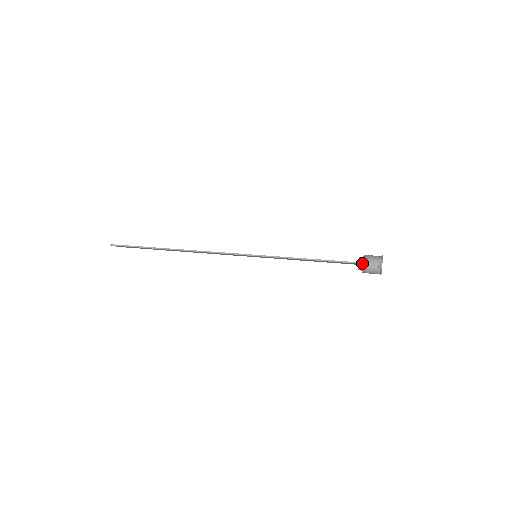
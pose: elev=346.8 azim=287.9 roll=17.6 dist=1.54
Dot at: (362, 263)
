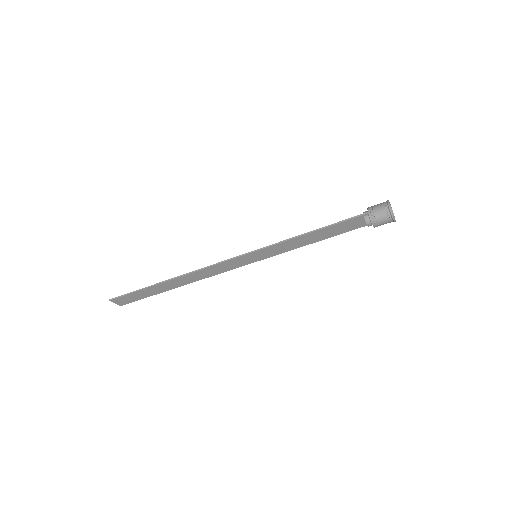
Dot at: (367, 212)
